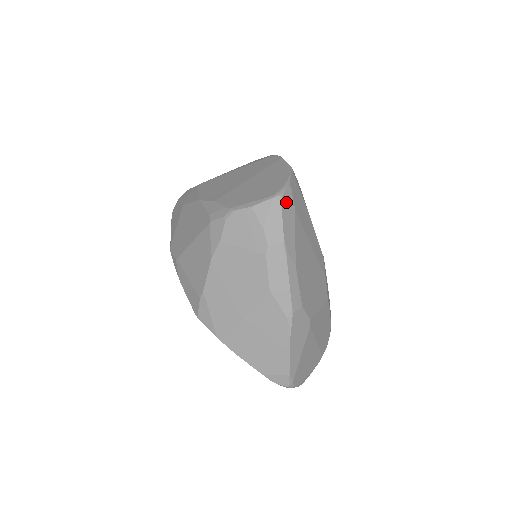
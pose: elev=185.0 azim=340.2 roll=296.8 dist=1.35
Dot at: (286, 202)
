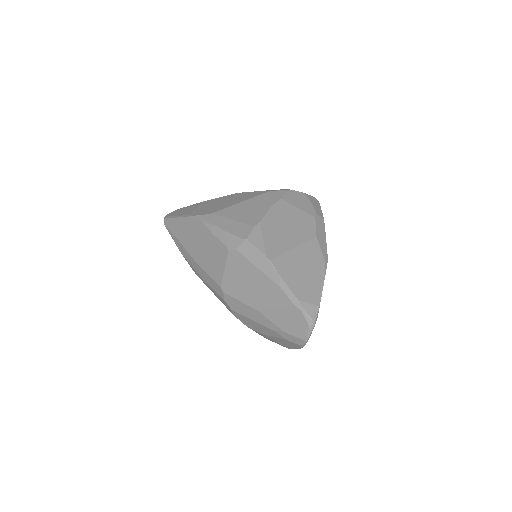
Dot at: occluded
